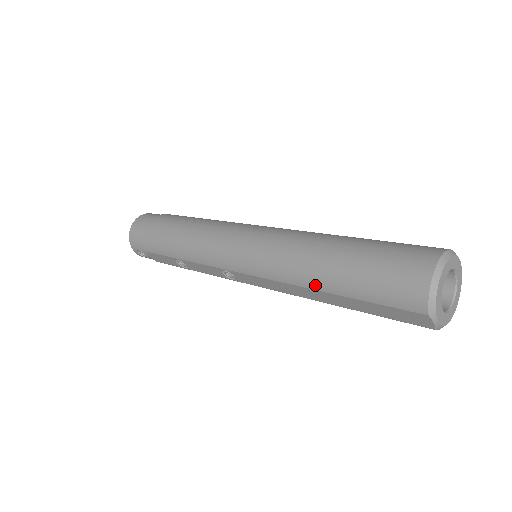
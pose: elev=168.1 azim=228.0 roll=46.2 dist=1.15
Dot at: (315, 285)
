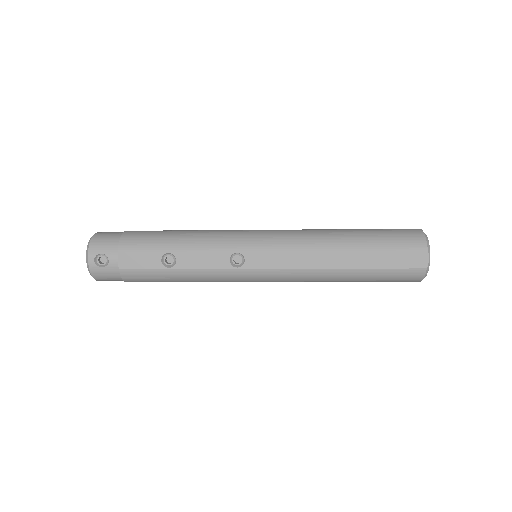
Dot at: (339, 246)
